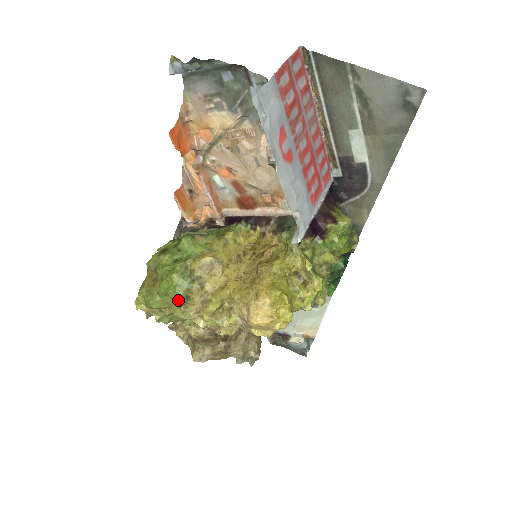
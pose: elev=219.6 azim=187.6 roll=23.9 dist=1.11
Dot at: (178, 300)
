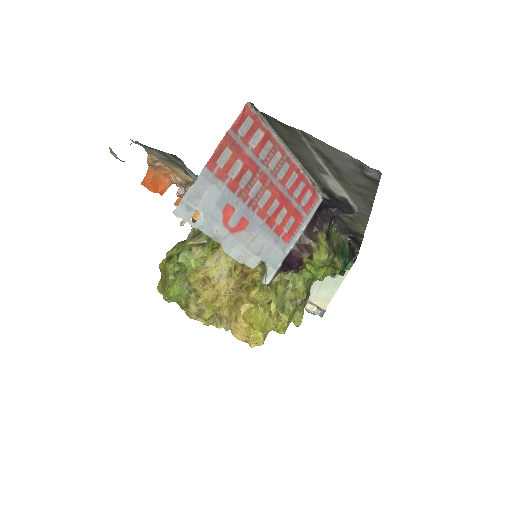
Dot at: (181, 305)
